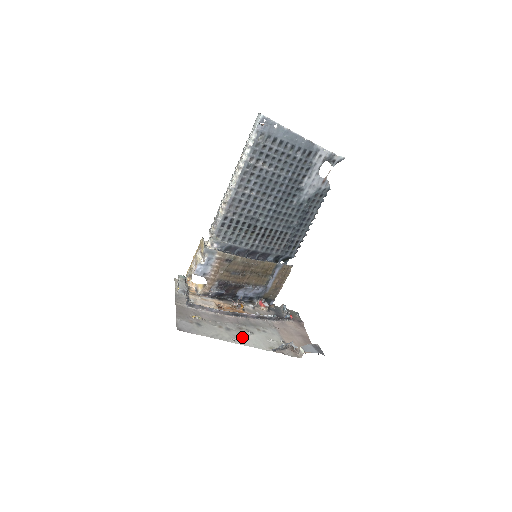
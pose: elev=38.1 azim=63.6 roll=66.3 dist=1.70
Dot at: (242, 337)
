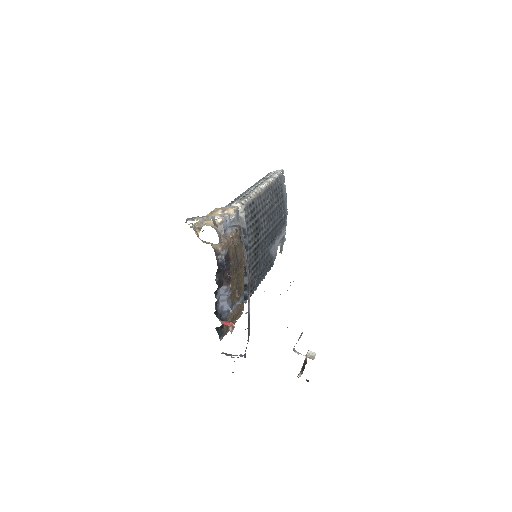
Dot at: occluded
